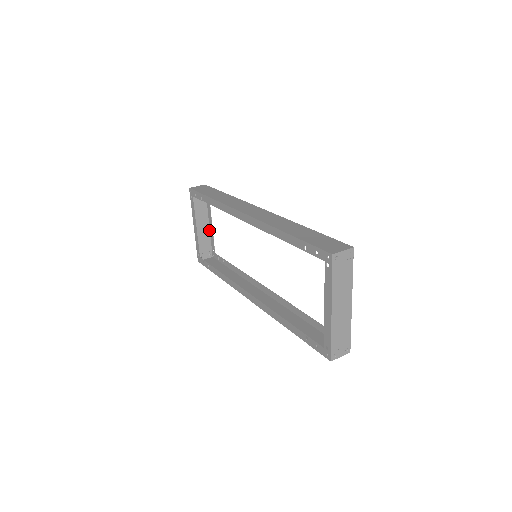
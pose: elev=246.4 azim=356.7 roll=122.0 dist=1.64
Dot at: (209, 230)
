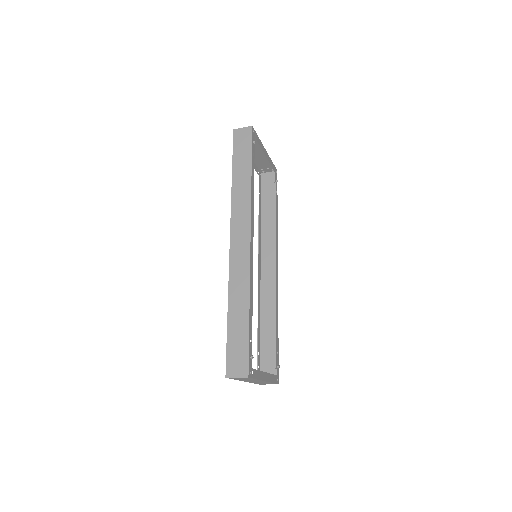
Dot at: (267, 155)
